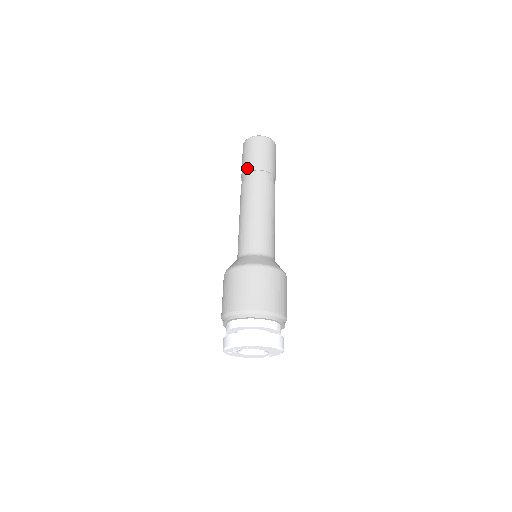
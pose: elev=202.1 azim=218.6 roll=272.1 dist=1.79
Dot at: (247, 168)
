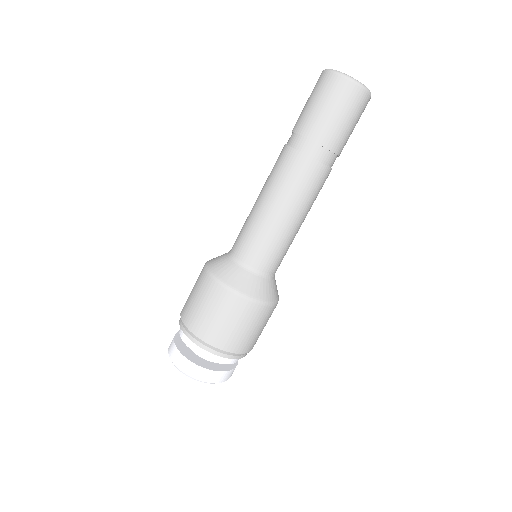
Dot at: occluded
